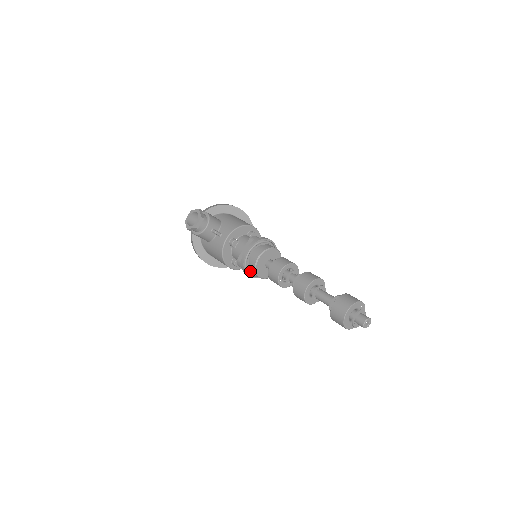
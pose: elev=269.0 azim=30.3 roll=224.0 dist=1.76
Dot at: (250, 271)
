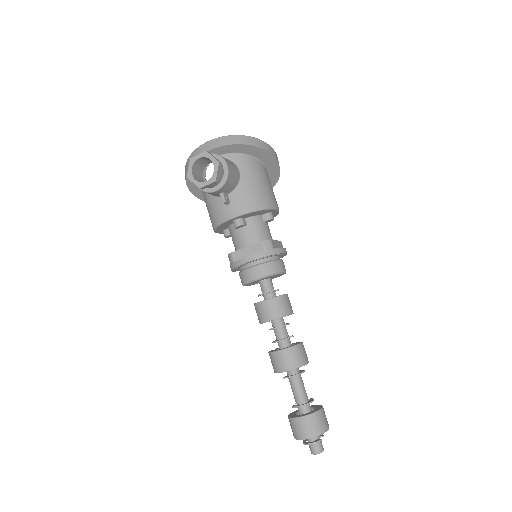
Dot at: (238, 269)
